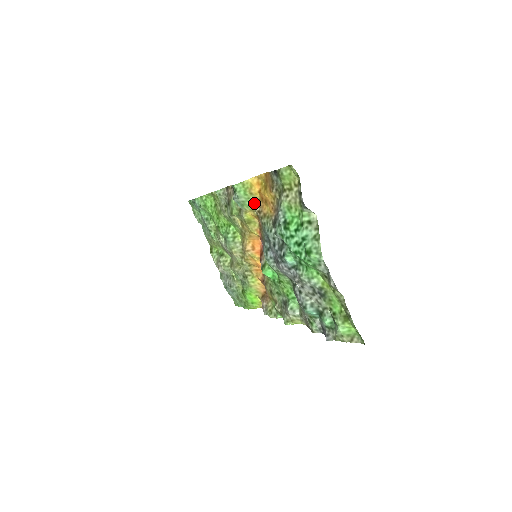
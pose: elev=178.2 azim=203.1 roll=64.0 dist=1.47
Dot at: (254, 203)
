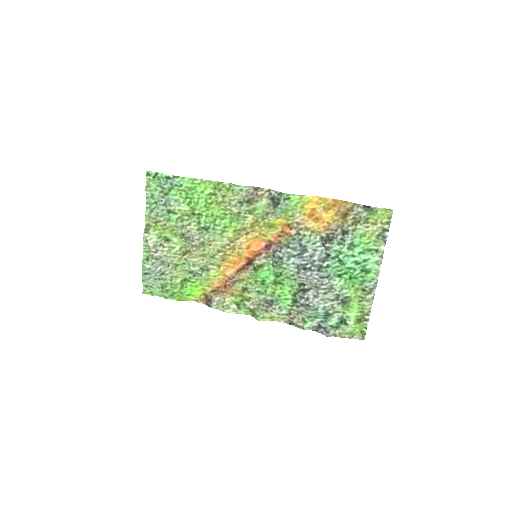
Dot at: (296, 214)
